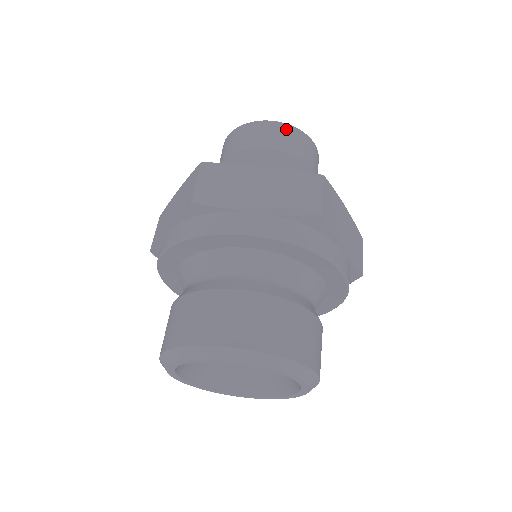
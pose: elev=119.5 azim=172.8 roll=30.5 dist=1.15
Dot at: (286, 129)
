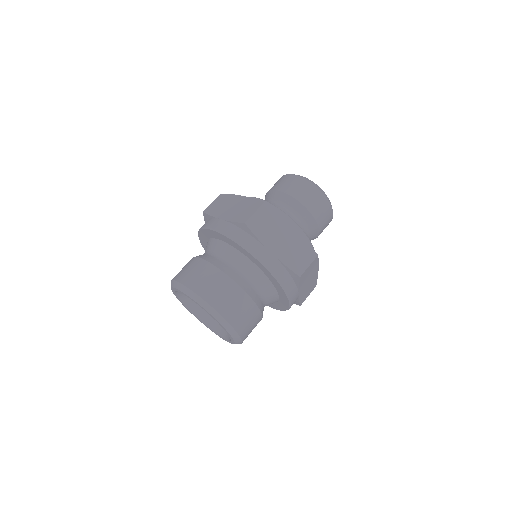
Dot at: (324, 201)
